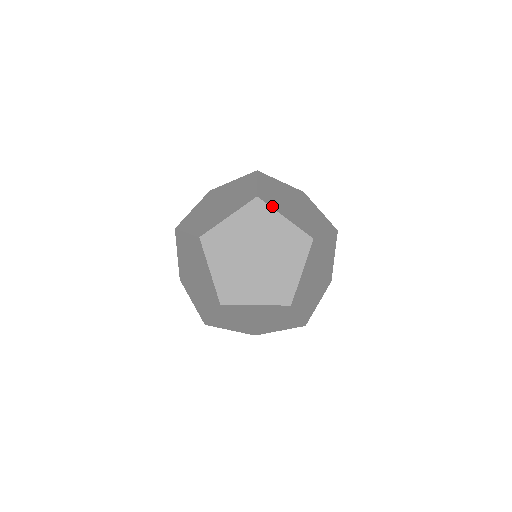
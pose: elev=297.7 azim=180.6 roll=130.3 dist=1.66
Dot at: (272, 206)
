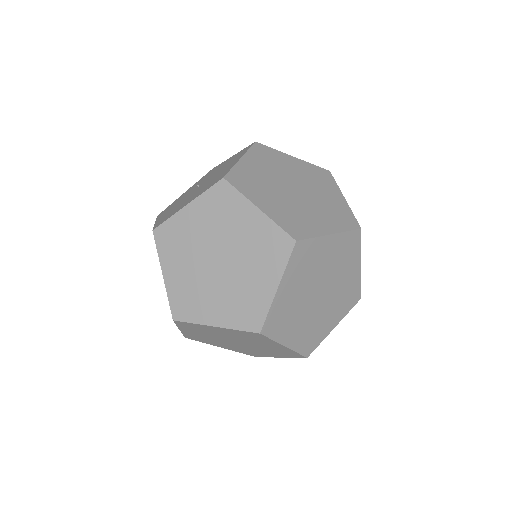
Dot at: (312, 234)
